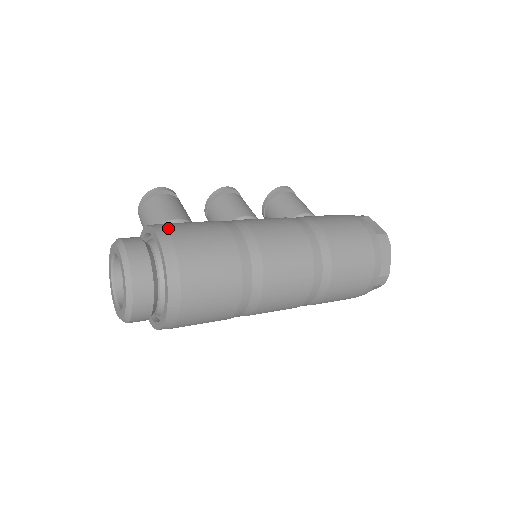
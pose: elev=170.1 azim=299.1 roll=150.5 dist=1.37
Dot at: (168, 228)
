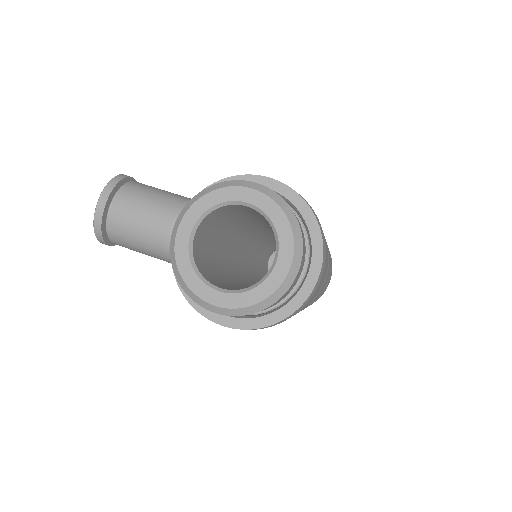
Dot at: occluded
